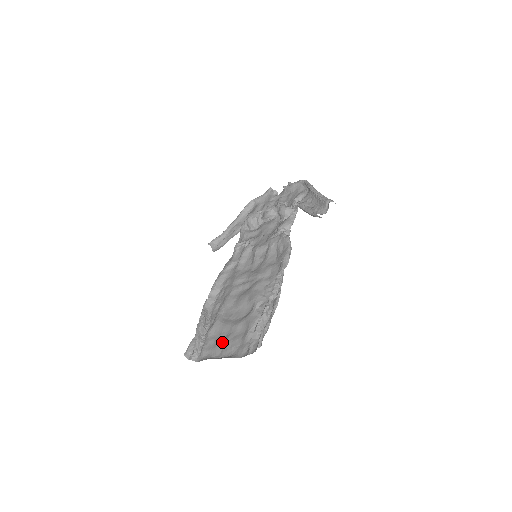
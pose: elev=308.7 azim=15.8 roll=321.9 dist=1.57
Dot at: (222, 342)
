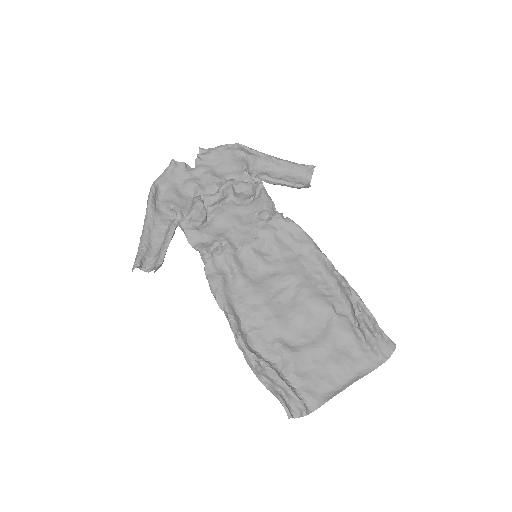
Dot at: (327, 370)
